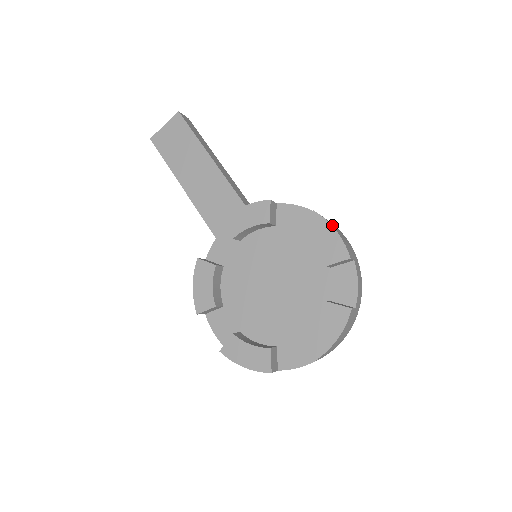
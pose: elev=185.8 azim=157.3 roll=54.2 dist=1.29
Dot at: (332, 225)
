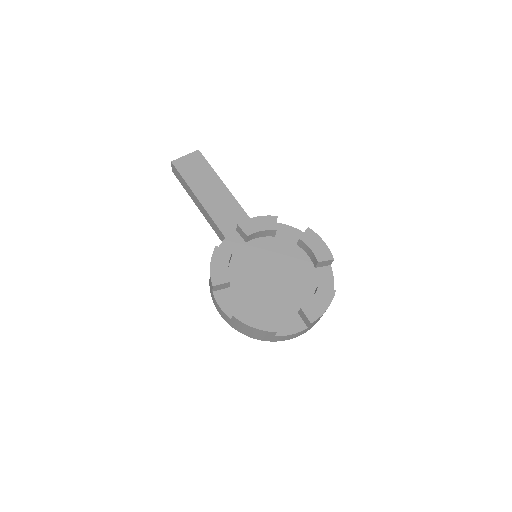
Dot at: occluded
